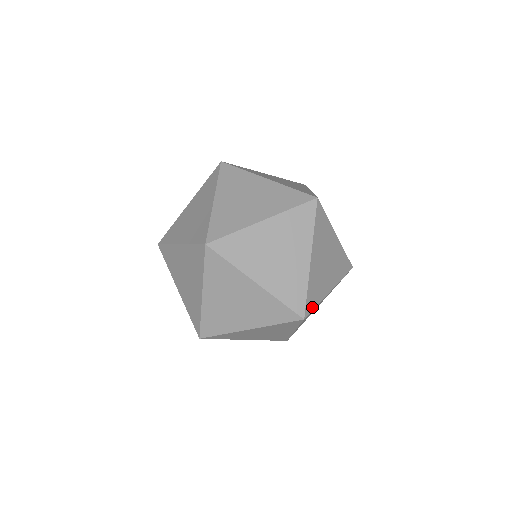
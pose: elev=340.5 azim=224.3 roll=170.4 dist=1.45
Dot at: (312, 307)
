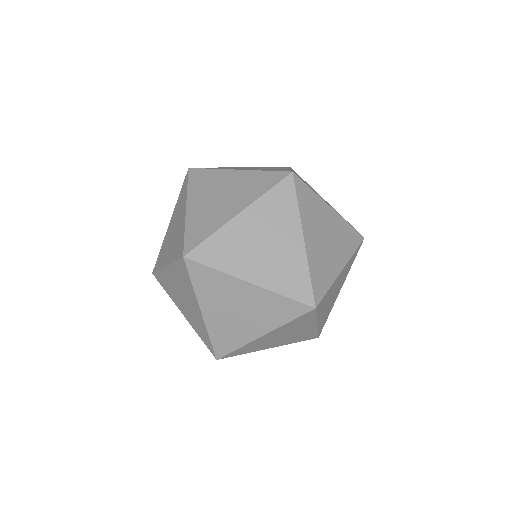
Dot at: (322, 292)
